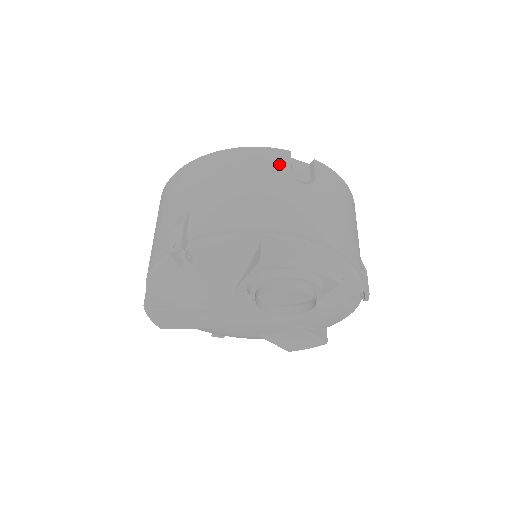
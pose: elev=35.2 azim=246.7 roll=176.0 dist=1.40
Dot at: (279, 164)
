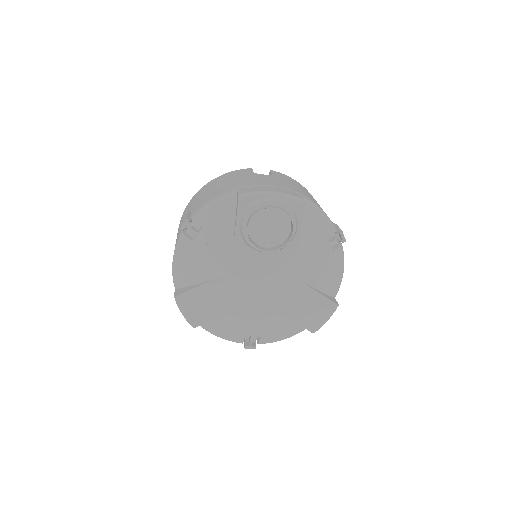
Dot at: (244, 172)
